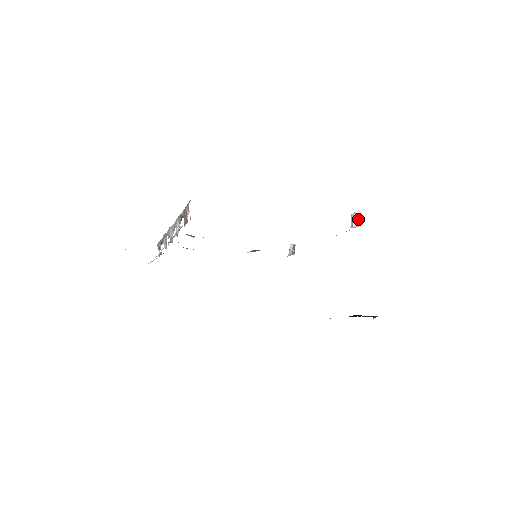
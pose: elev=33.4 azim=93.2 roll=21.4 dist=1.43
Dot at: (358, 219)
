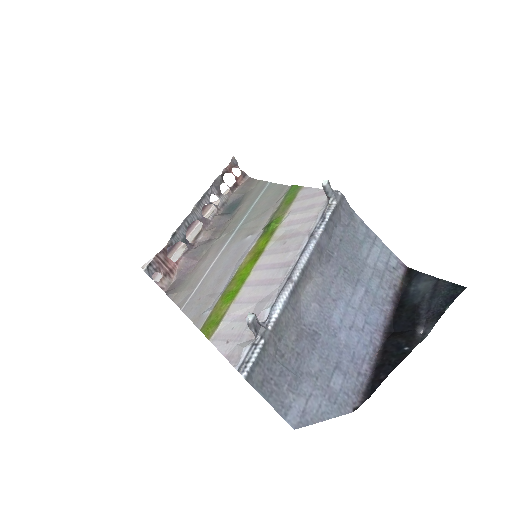
Dot at: (251, 330)
